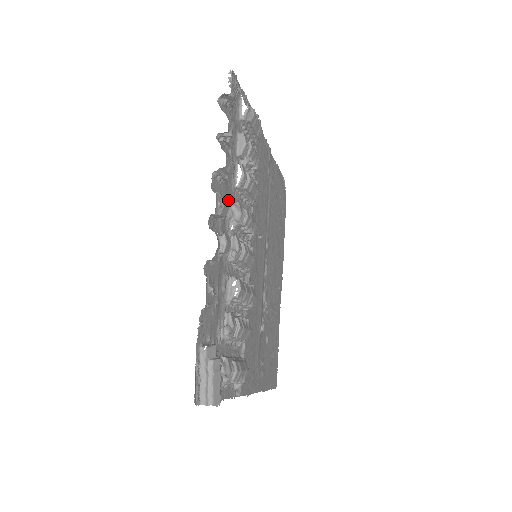
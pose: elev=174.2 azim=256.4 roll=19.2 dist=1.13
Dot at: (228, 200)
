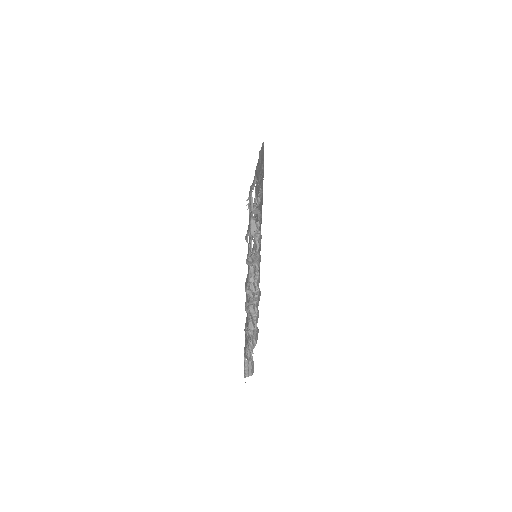
Dot at: (248, 271)
